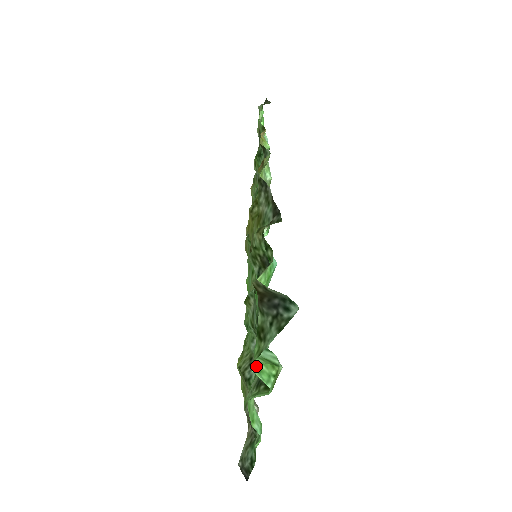
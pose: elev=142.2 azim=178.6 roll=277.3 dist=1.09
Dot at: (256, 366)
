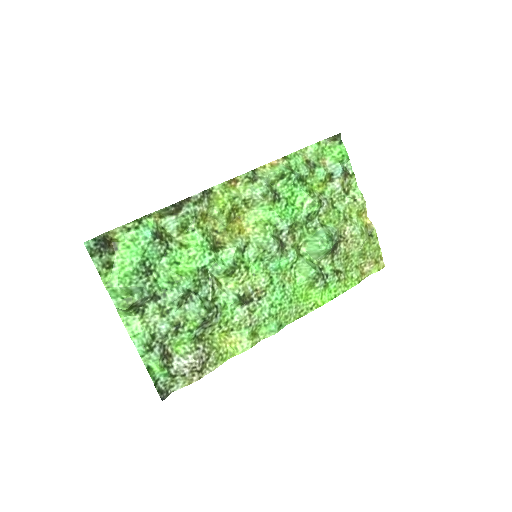
Dot at: (114, 288)
